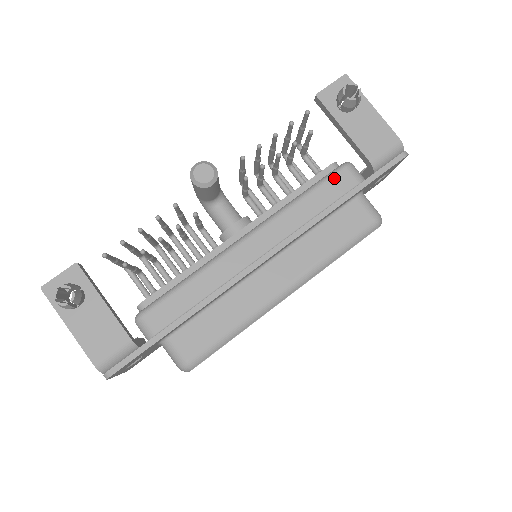
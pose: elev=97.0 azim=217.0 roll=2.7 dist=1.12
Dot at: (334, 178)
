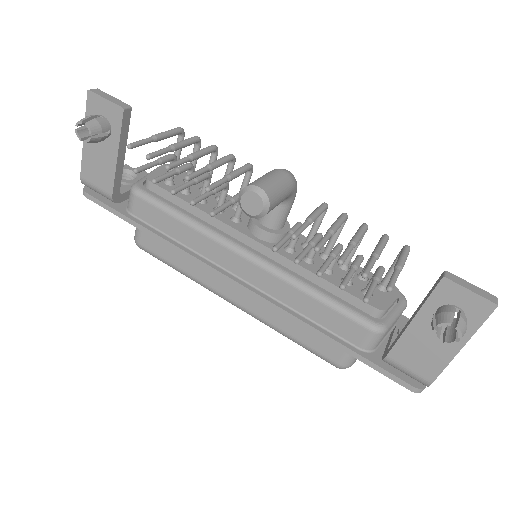
Dot at: (352, 322)
